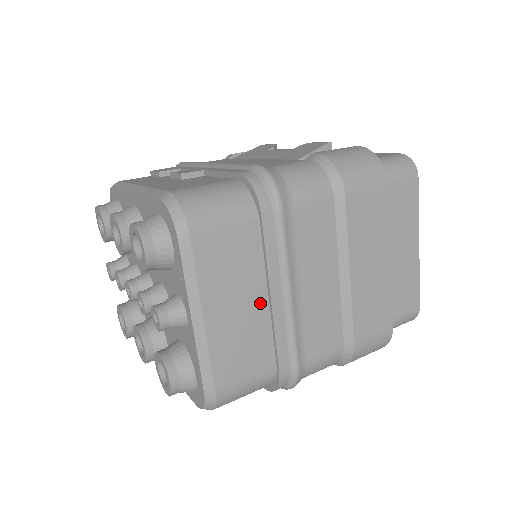
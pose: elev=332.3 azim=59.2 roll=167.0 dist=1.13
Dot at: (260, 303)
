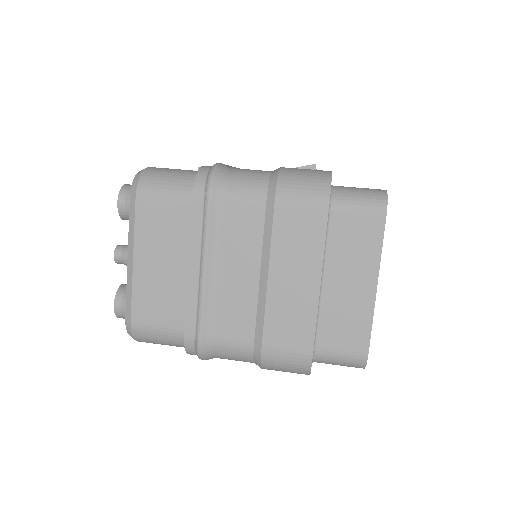
Dot at: (181, 269)
